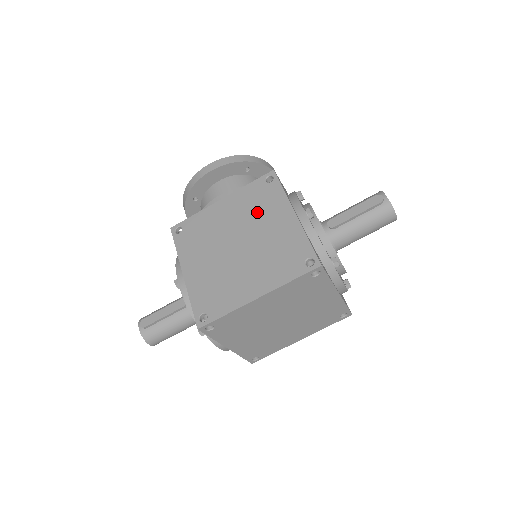
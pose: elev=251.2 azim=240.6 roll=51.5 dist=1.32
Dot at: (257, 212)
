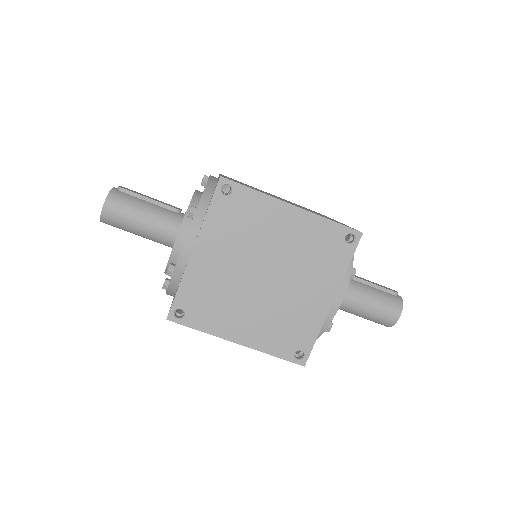
Dot at: occluded
